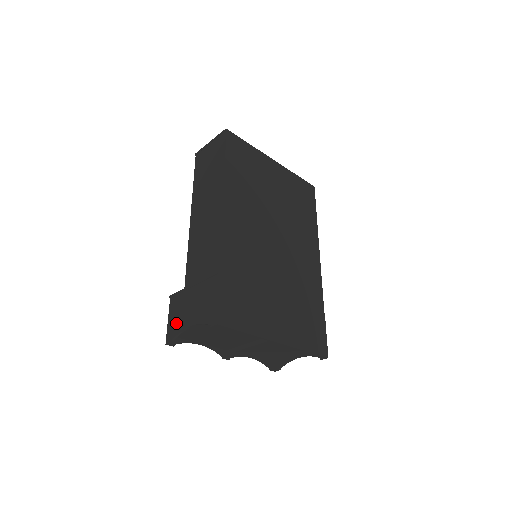
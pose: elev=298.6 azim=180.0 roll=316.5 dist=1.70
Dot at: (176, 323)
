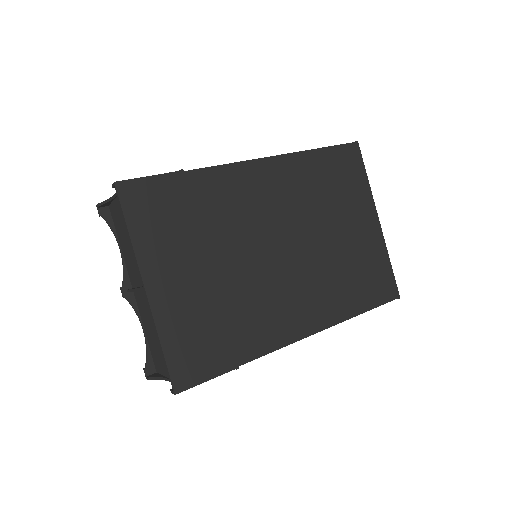
Dot at: occluded
